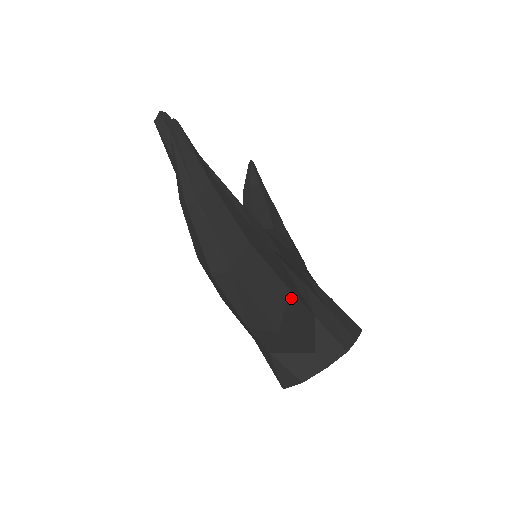
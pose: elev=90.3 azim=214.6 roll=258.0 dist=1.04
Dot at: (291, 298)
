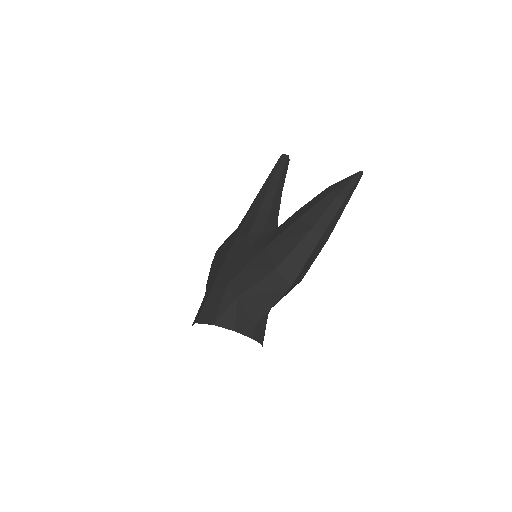
Dot at: occluded
